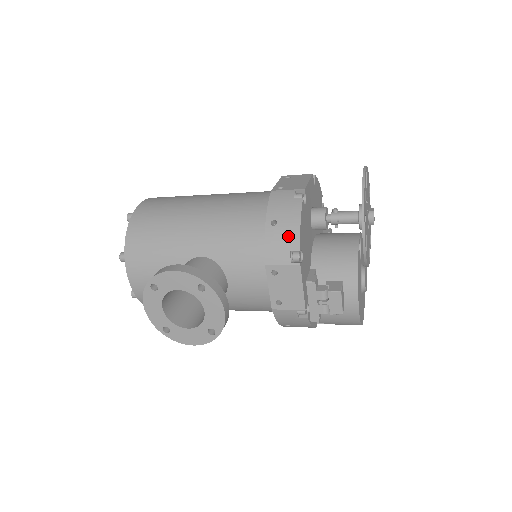
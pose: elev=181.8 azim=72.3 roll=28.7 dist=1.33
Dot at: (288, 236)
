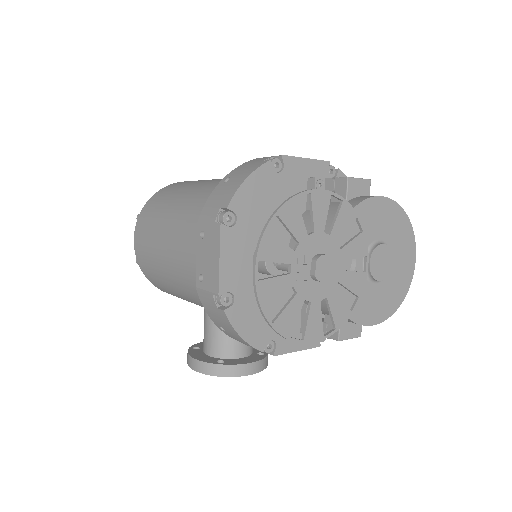
Dot at: (243, 342)
